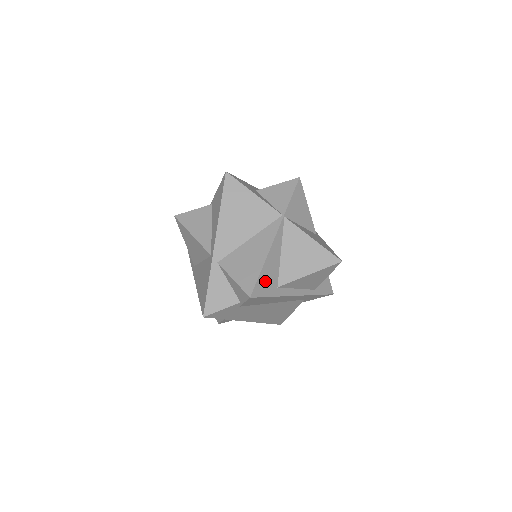
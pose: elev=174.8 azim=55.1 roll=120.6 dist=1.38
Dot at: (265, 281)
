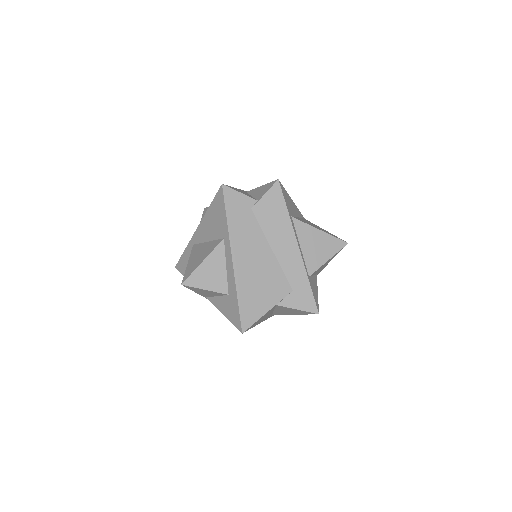
Dot at: (287, 199)
